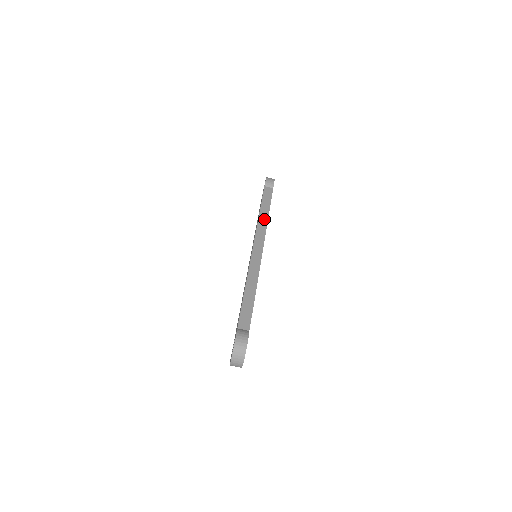
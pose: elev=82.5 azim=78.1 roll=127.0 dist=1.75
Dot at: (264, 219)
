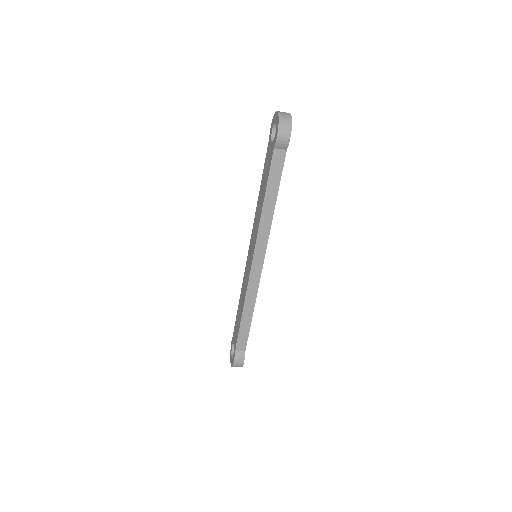
Dot at: (268, 218)
